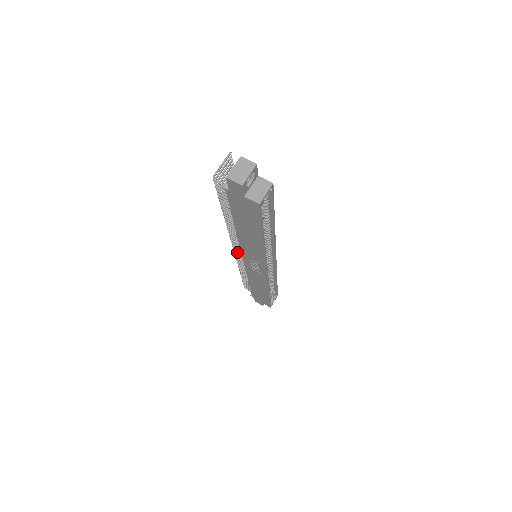
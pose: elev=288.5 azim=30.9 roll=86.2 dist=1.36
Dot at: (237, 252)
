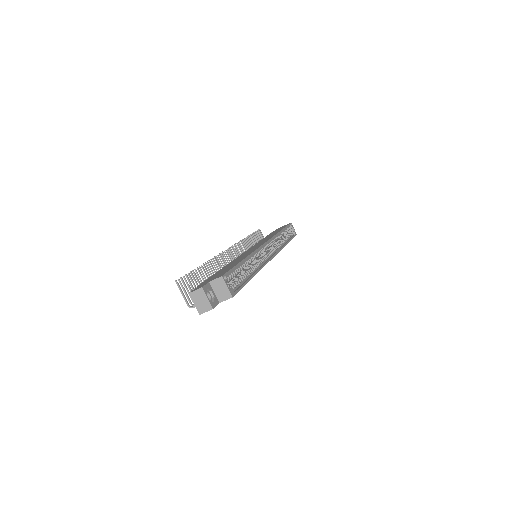
Dot at: occluded
